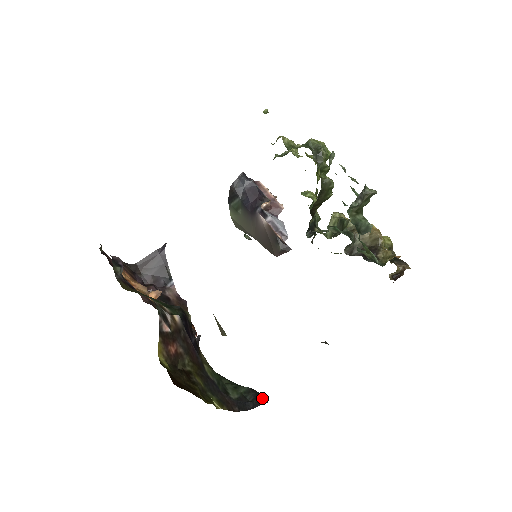
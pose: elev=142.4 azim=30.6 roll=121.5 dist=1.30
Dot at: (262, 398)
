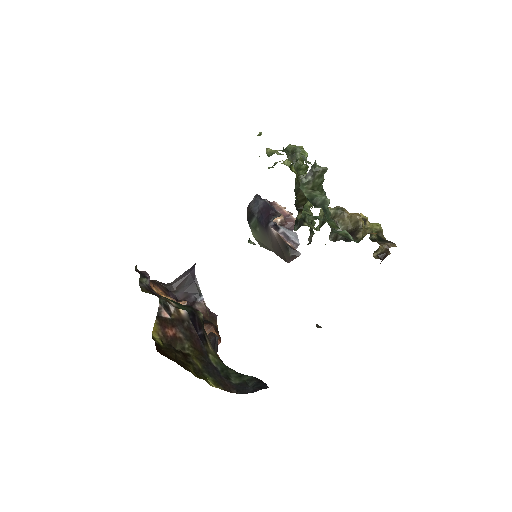
Dot at: (263, 384)
